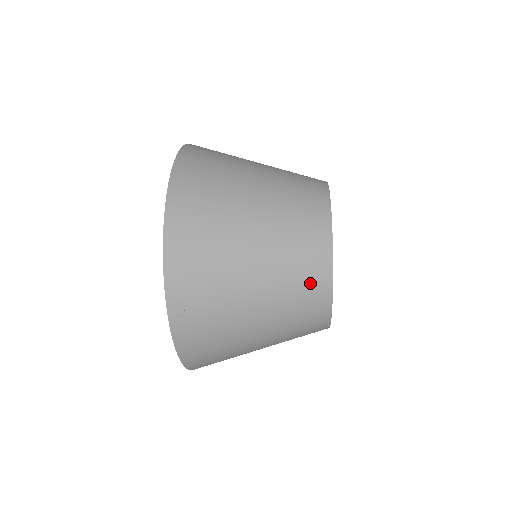
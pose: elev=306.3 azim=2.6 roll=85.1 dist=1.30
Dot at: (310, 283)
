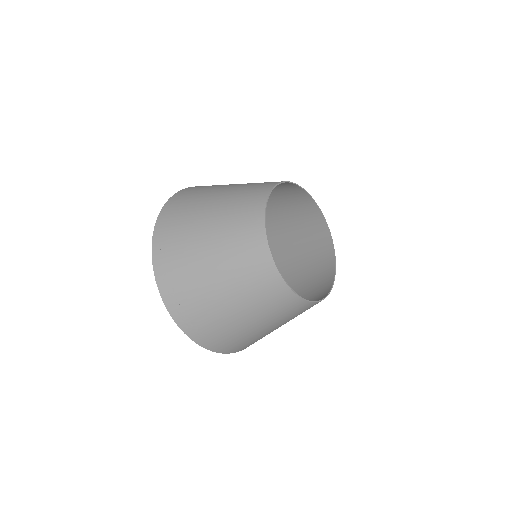
Dot at: (247, 225)
